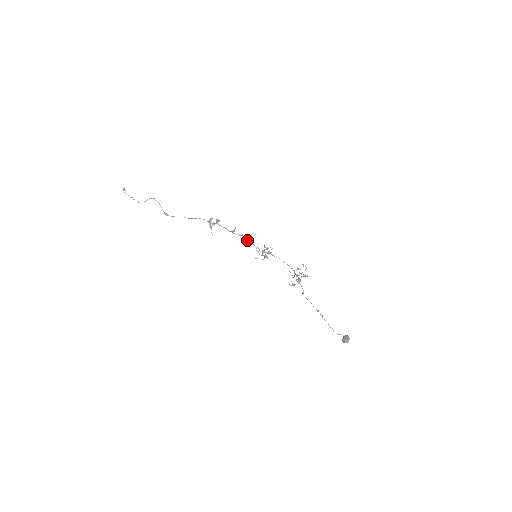
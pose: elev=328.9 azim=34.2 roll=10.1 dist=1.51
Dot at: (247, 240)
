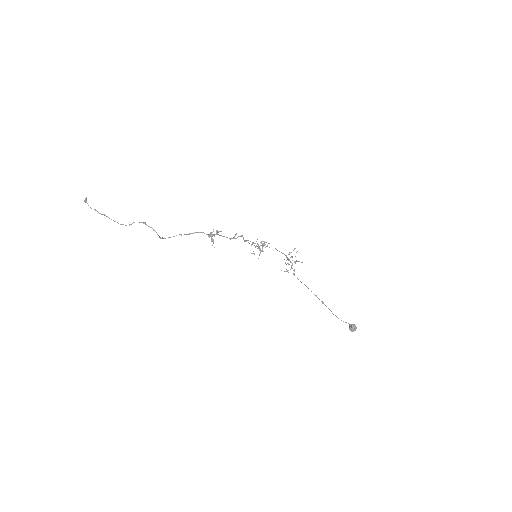
Dot at: (243, 239)
